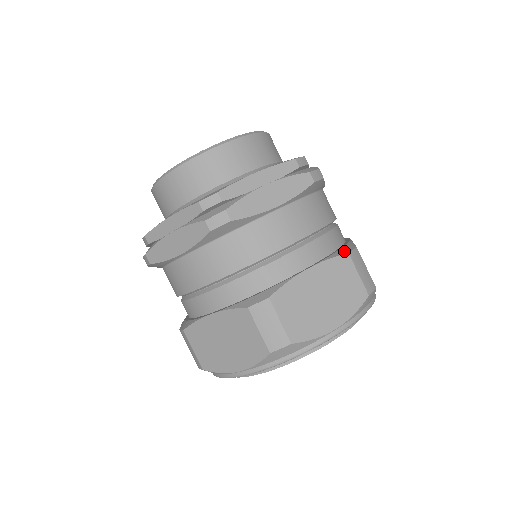
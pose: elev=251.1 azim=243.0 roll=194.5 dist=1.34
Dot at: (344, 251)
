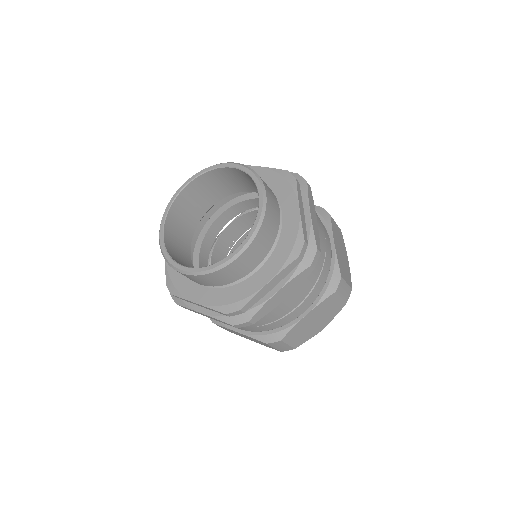
Dot at: (332, 289)
